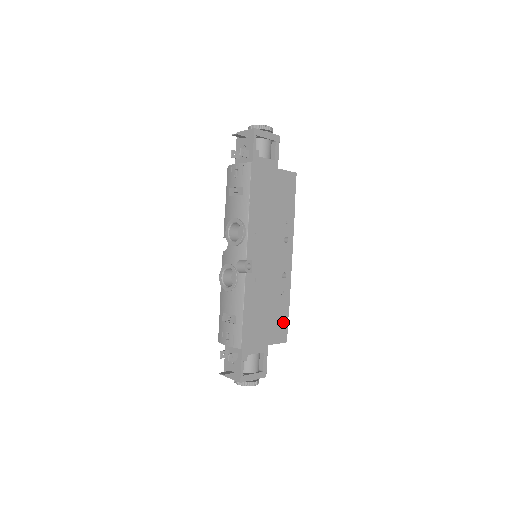
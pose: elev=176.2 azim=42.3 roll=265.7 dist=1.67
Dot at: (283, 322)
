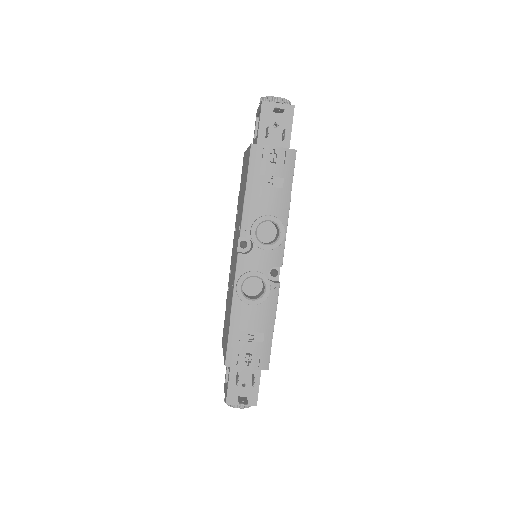
Dot at: occluded
